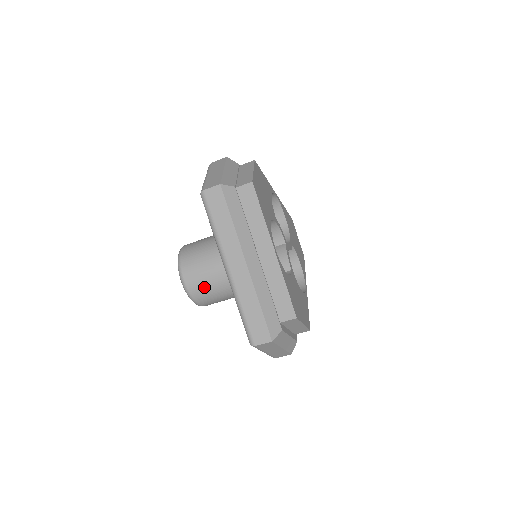
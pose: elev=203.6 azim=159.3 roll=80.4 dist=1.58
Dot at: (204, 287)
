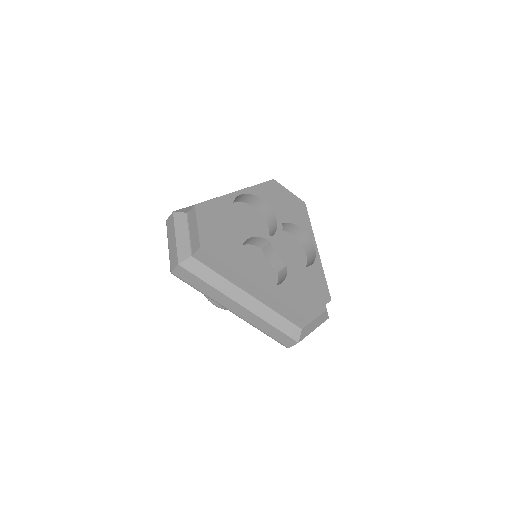
Dot at: occluded
